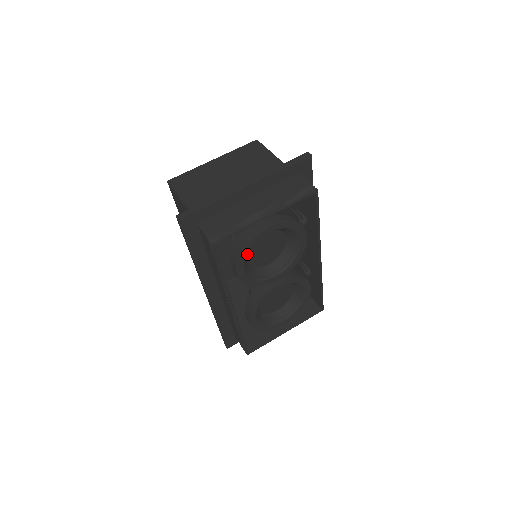
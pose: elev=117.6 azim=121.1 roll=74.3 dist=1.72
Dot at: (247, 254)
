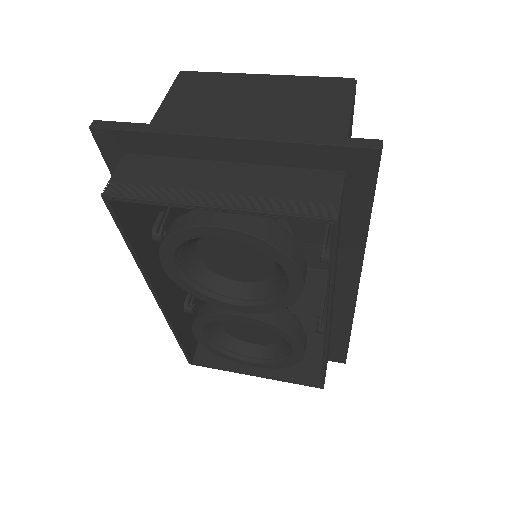
Dot at: (197, 246)
